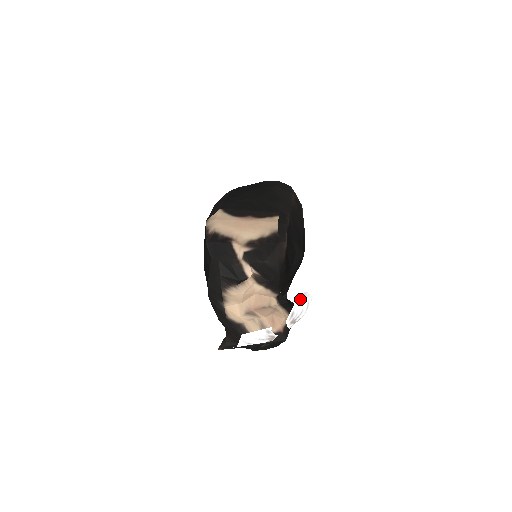
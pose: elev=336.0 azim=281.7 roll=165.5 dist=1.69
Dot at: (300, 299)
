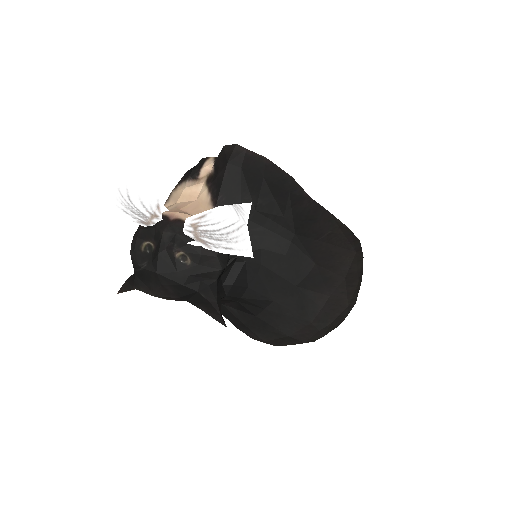
Dot at: (228, 209)
